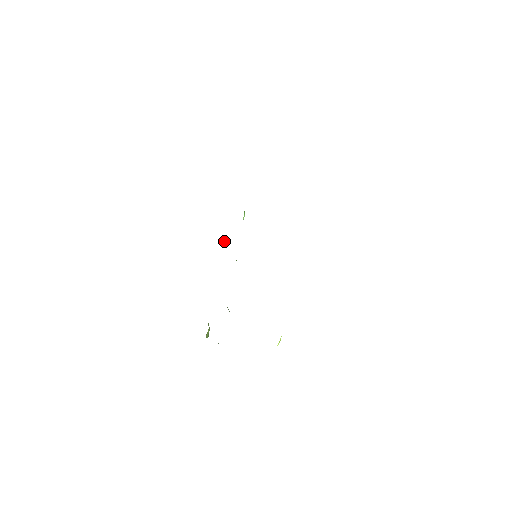
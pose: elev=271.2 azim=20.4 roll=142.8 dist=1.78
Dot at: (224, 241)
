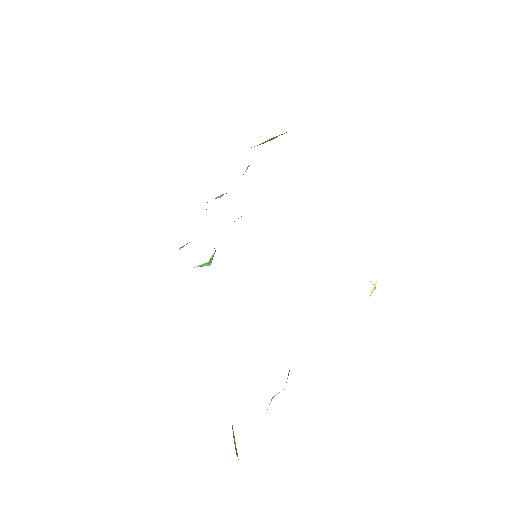
Dot at: occluded
